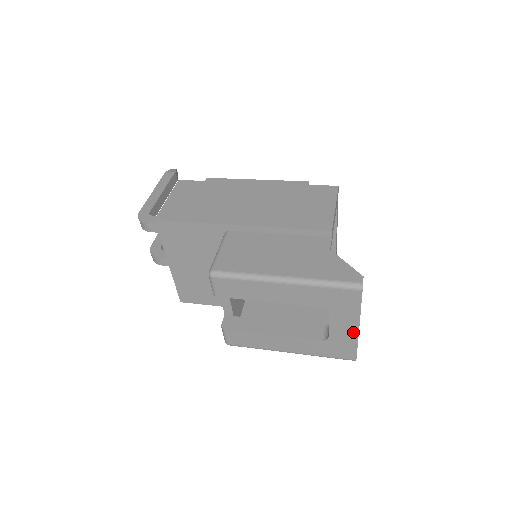
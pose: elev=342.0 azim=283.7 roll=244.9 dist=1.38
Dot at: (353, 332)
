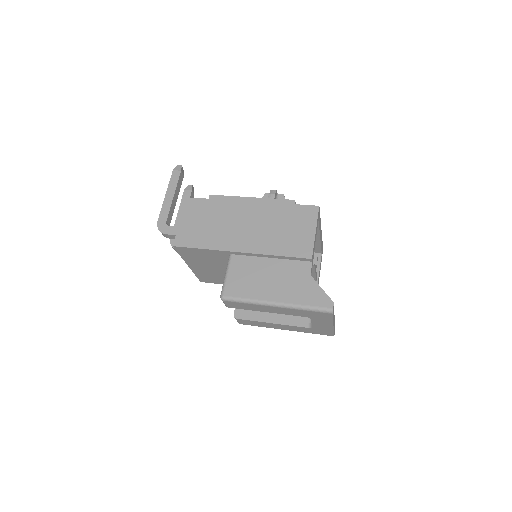
Dot at: (329, 327)
